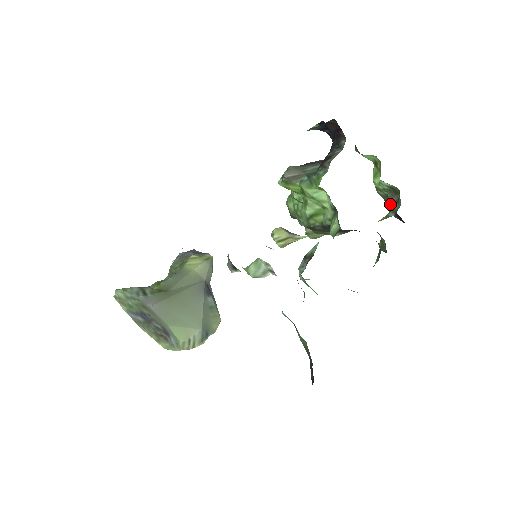
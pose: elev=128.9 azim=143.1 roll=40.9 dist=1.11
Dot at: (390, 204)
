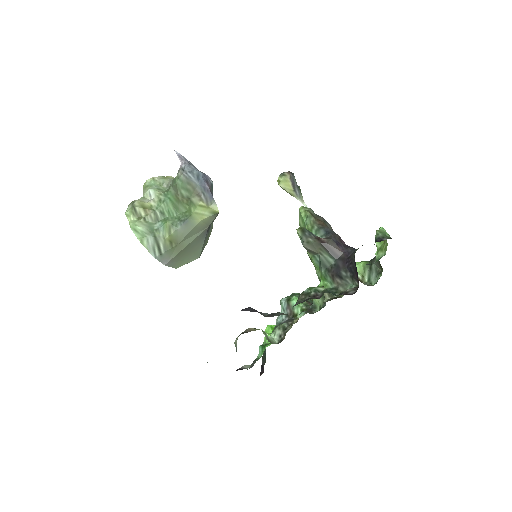
Dot at: (374, 261)
